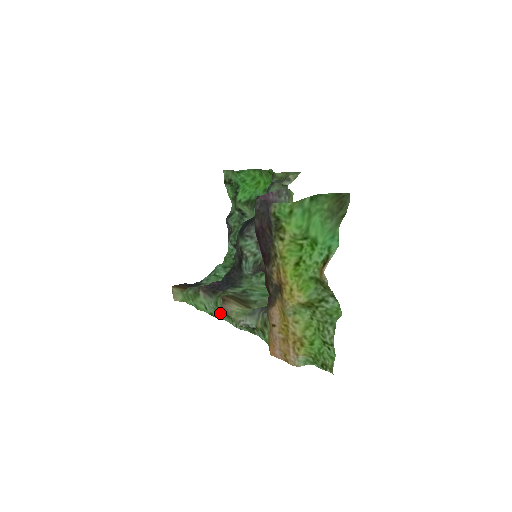
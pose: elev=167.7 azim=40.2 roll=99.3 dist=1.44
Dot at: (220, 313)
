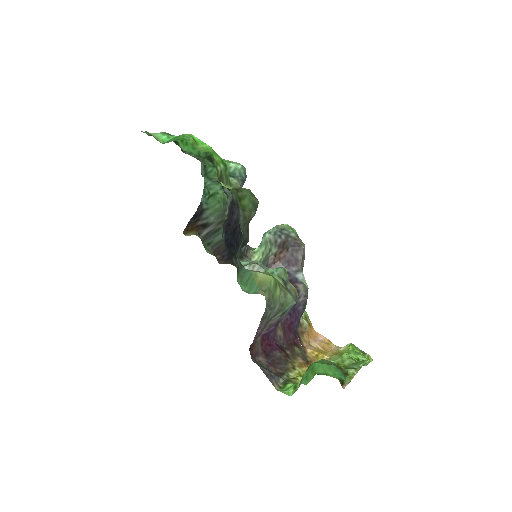
Dot at: occluded
